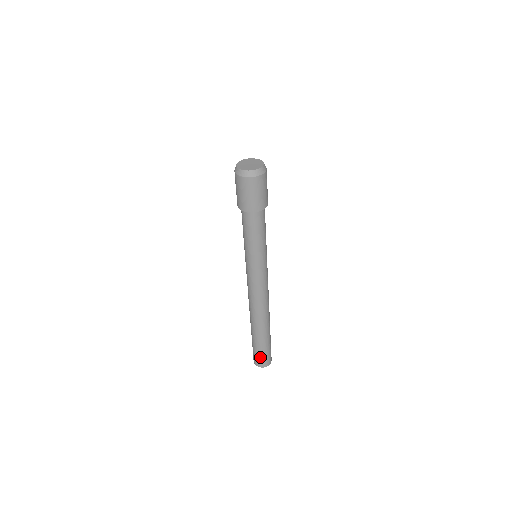
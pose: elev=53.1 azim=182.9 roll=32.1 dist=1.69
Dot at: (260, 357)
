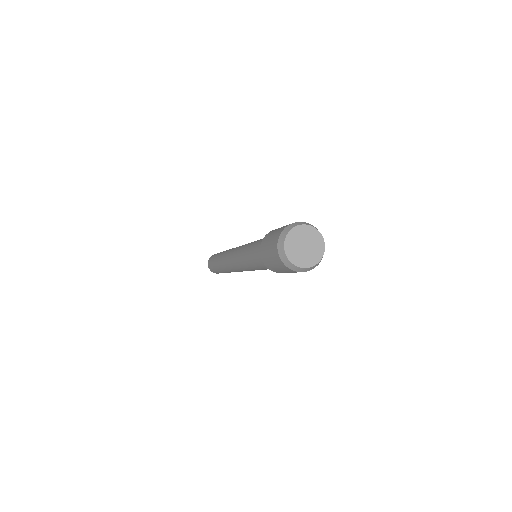
Dot at: (213, 270)
